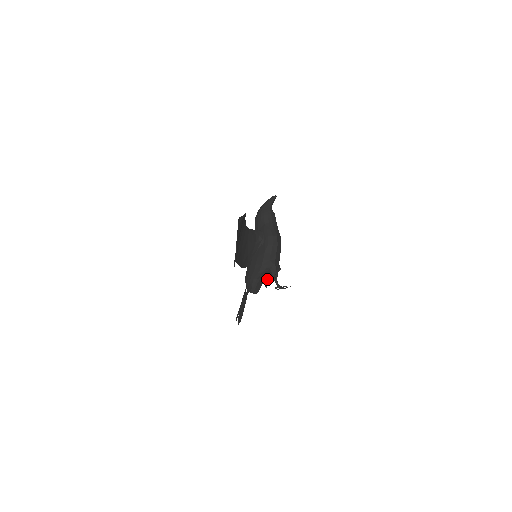
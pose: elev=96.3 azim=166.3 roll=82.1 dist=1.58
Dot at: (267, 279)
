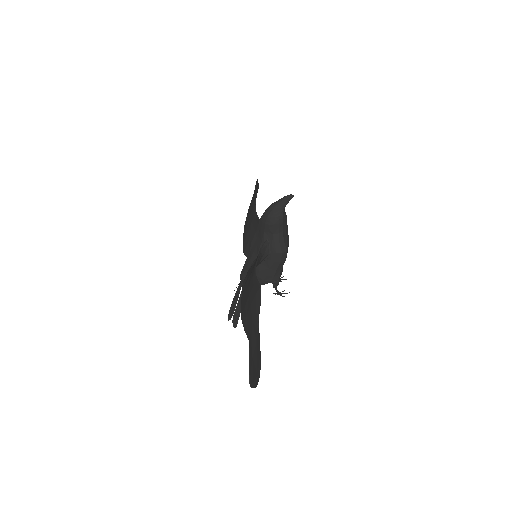
Dot at: occluded
